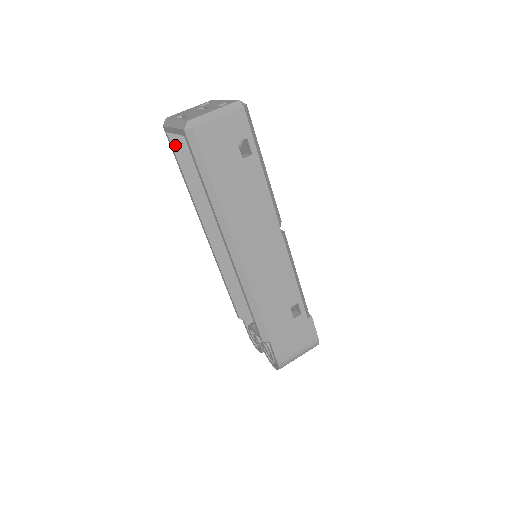
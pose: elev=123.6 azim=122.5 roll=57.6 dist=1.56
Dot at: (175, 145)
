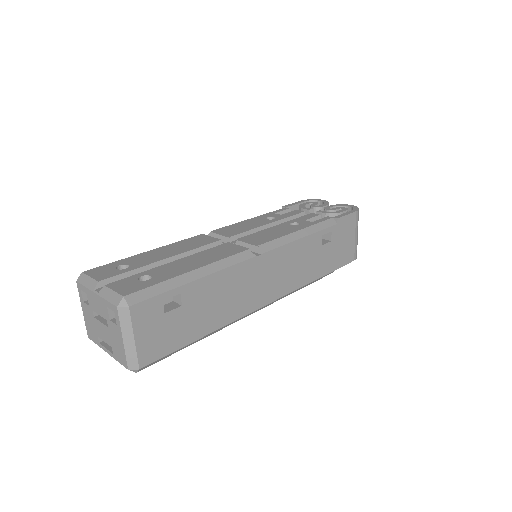
Dot at: occluded
